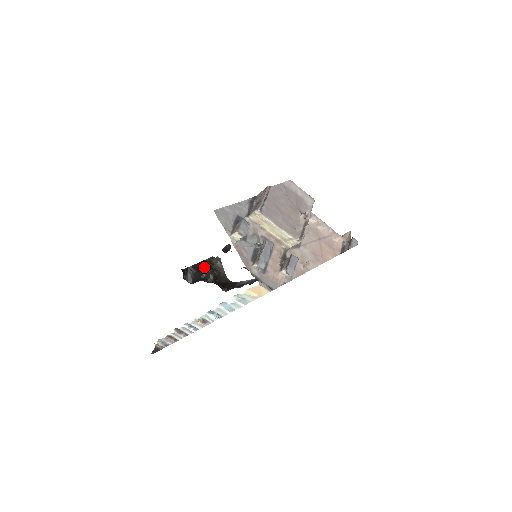
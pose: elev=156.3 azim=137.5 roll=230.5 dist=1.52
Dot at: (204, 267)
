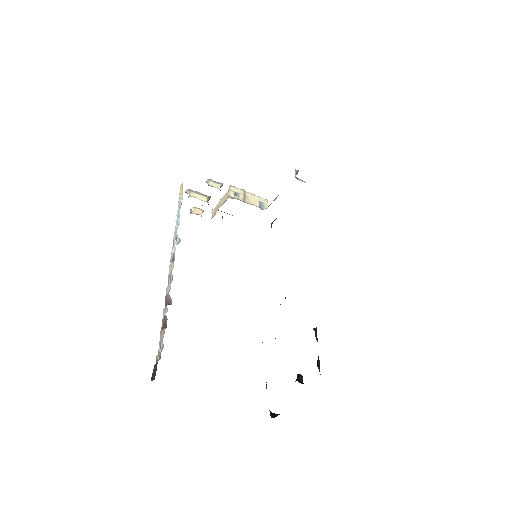
Dot at: occluded
